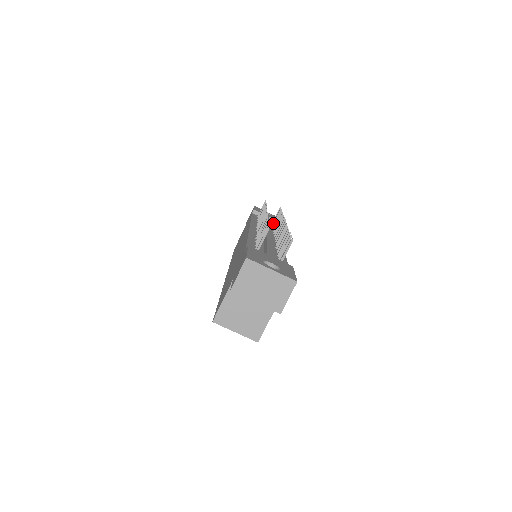
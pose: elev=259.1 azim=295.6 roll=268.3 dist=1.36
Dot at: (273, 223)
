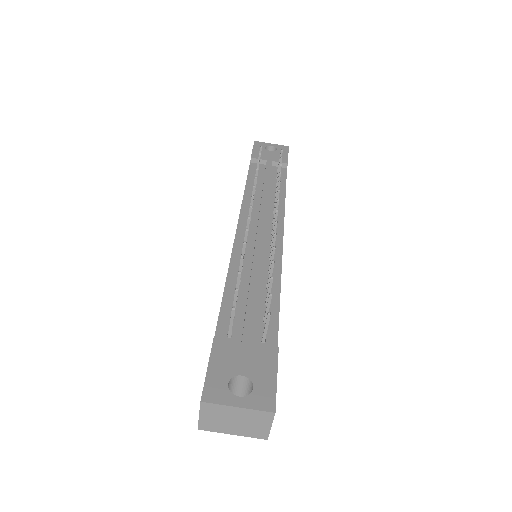
Dot at: (277, 176)
